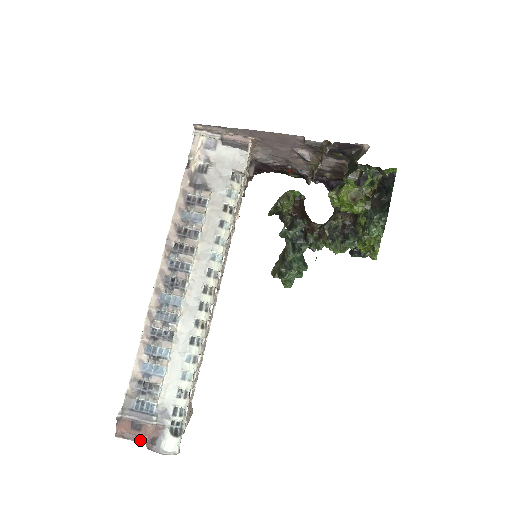
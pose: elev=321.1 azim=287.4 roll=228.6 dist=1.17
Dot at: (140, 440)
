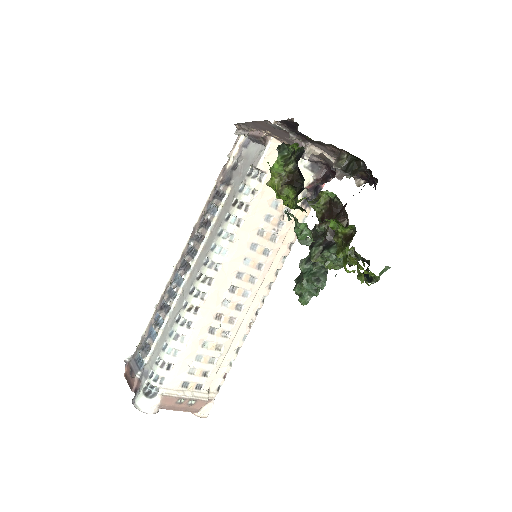
Dot at: (130, 386)
